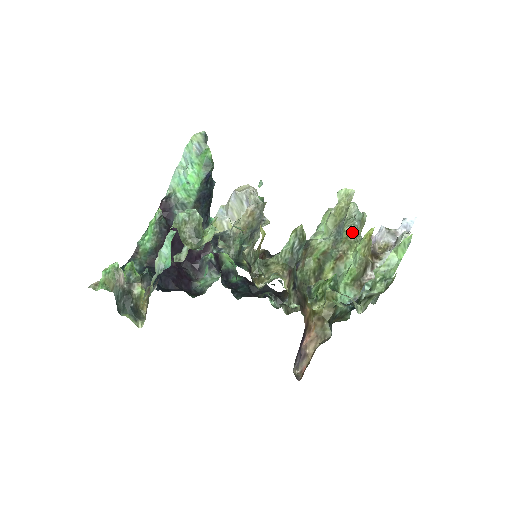
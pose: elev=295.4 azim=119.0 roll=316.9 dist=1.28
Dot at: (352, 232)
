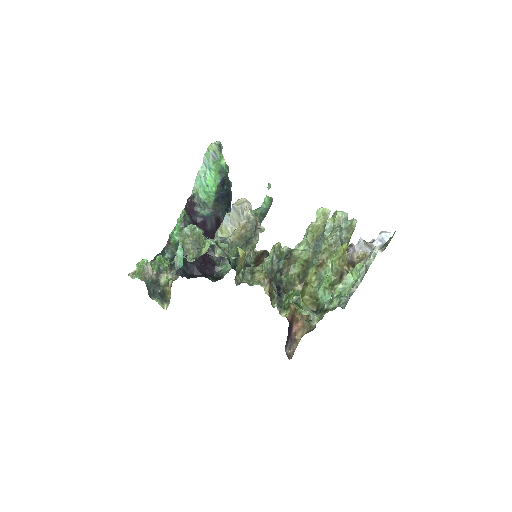
Dot at: (333, 242)
